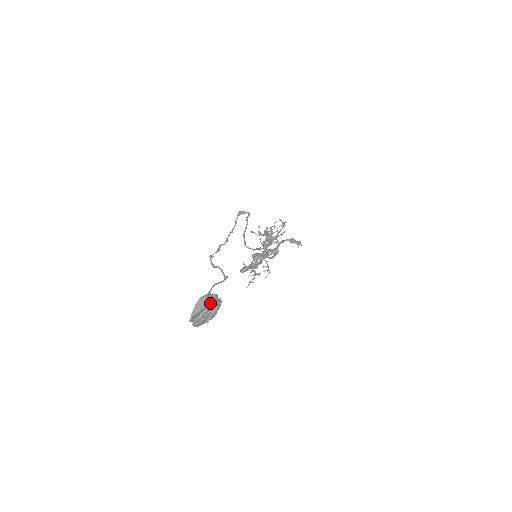
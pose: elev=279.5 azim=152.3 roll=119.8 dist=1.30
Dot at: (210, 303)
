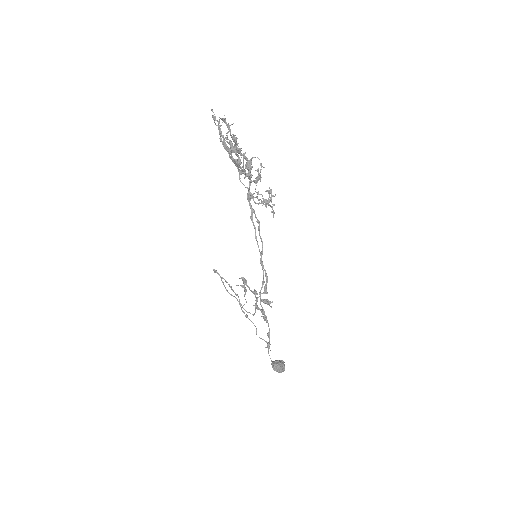
Dot at: occluded
